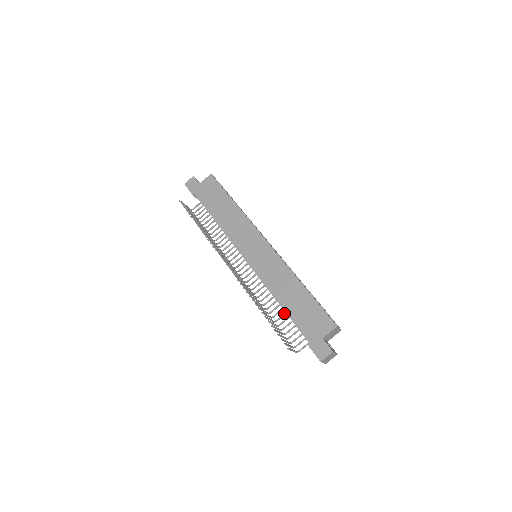
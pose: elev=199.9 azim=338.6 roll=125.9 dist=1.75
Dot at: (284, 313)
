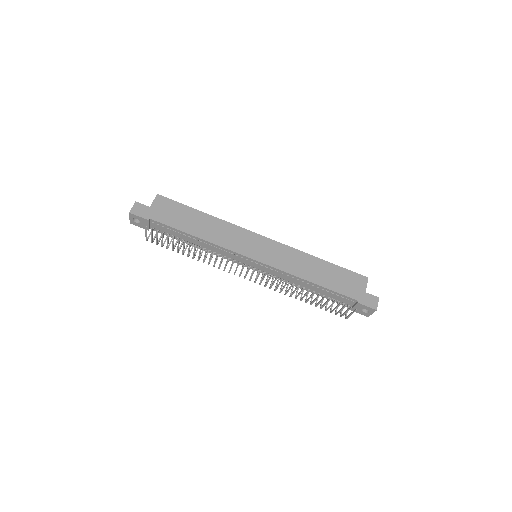
Dot at: occluded
